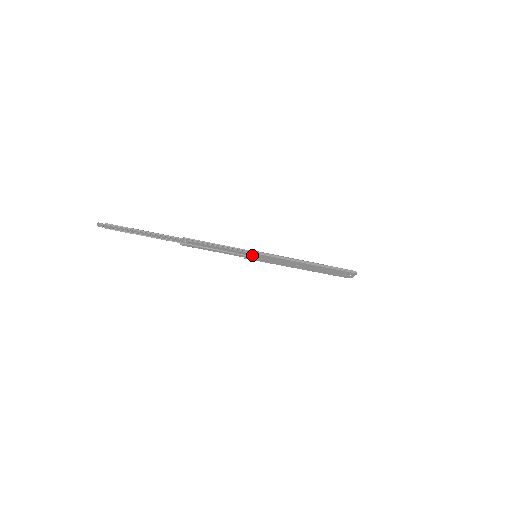
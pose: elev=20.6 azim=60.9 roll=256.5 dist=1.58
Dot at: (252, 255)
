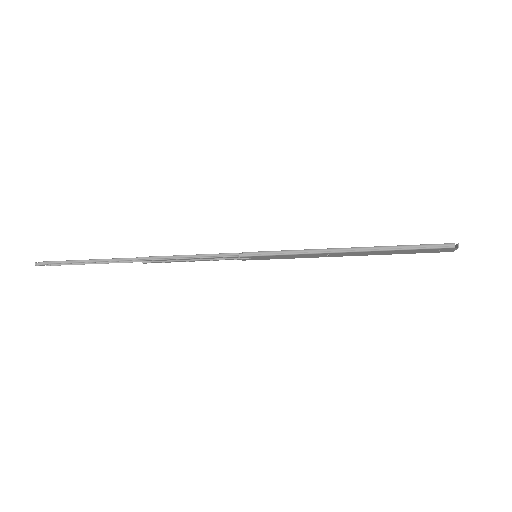
Dot at: (248, 257)
